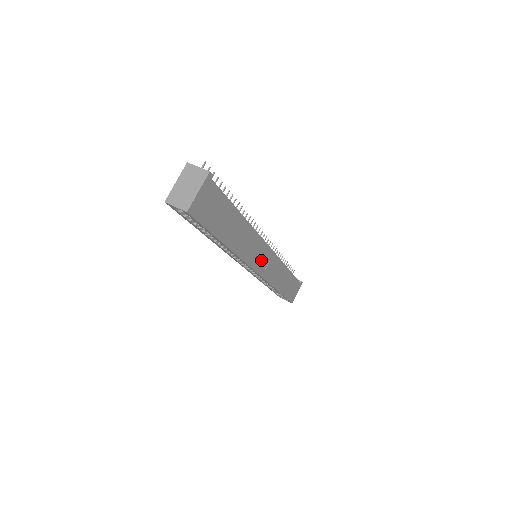
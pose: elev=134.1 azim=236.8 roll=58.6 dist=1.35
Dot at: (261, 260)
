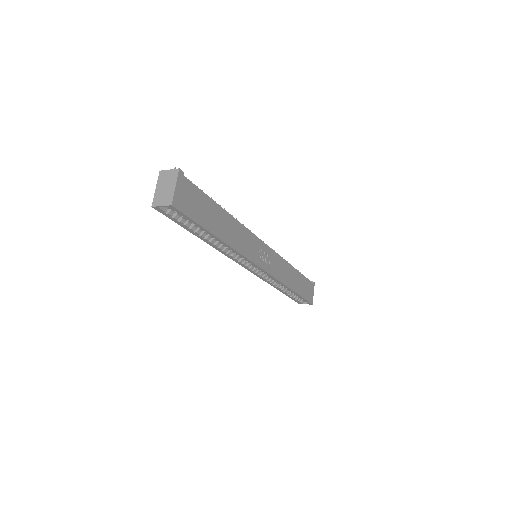
Dot at: (261, 256)
